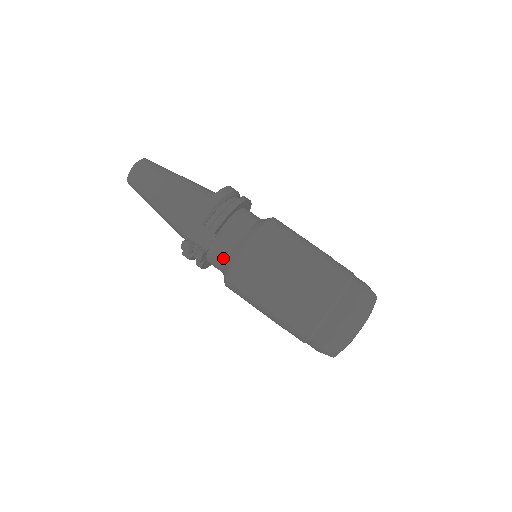
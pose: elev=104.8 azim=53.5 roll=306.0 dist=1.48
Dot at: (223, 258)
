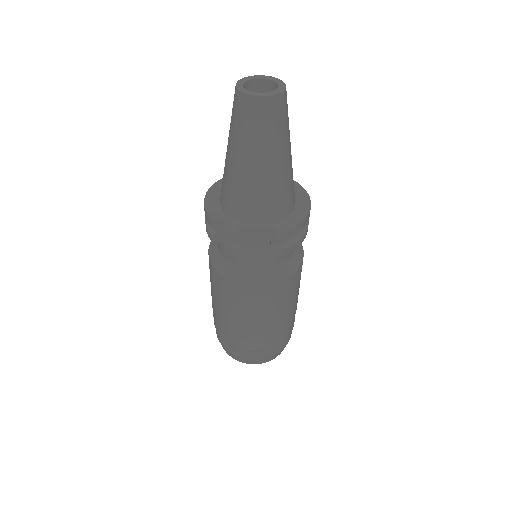
Dot at: (247, 265)
